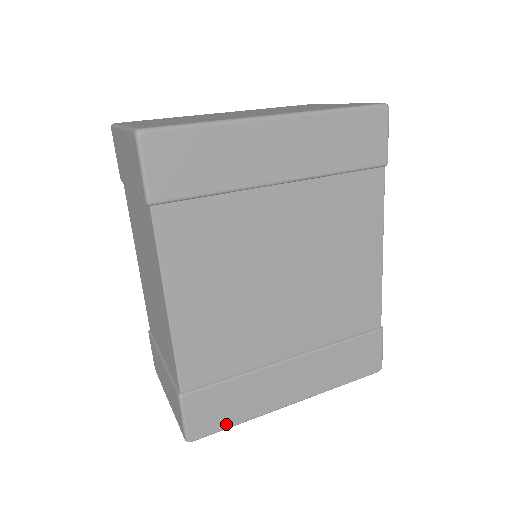
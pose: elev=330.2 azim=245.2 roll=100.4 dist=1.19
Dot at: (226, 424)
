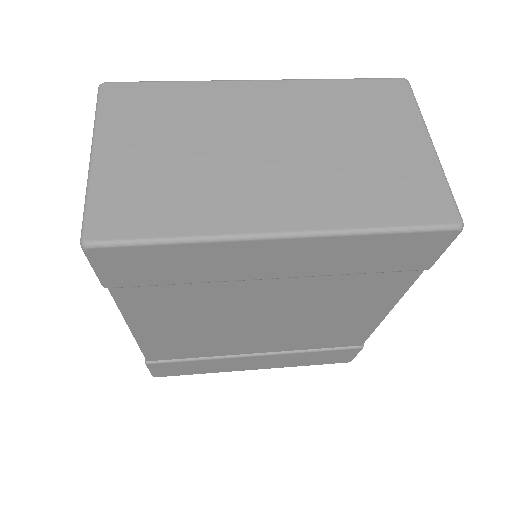
Dot at: (188, 373)
